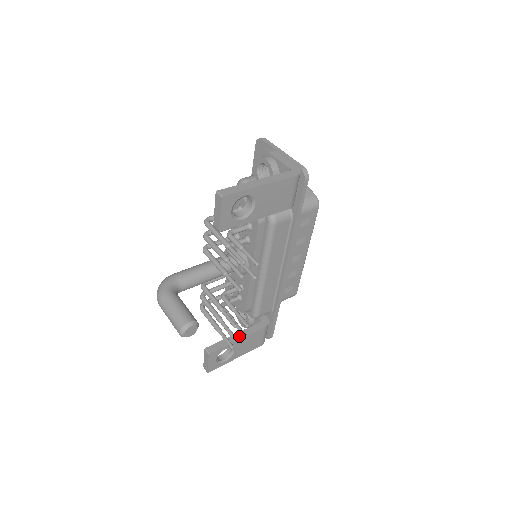
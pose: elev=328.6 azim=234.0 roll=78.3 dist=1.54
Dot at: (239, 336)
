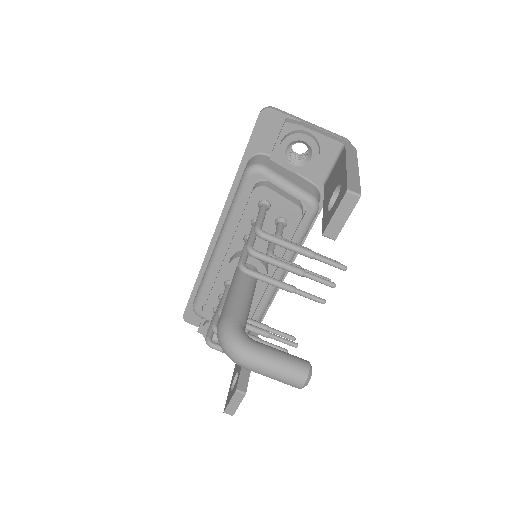
Dot at: occluded
